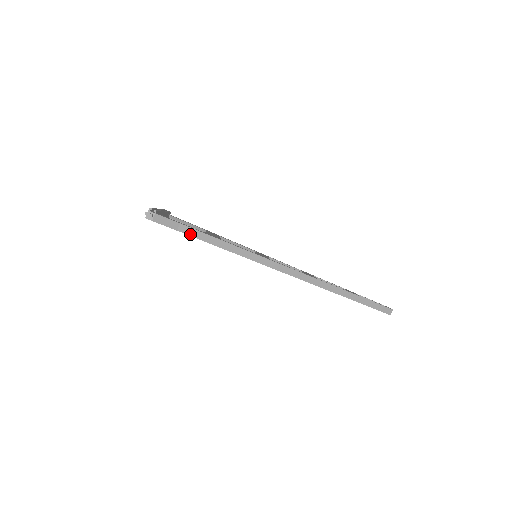
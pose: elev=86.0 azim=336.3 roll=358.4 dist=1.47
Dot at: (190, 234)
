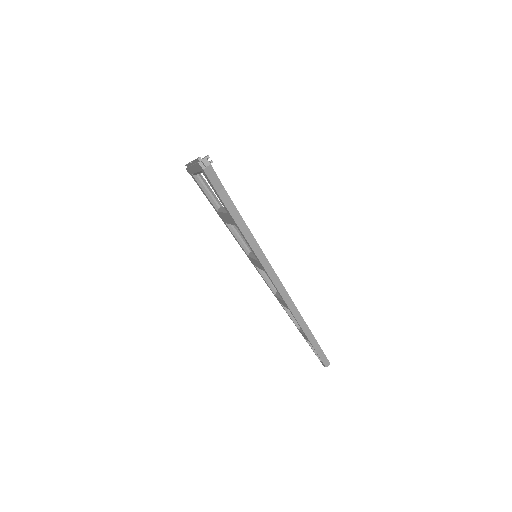
Dot at: (225, 203)
